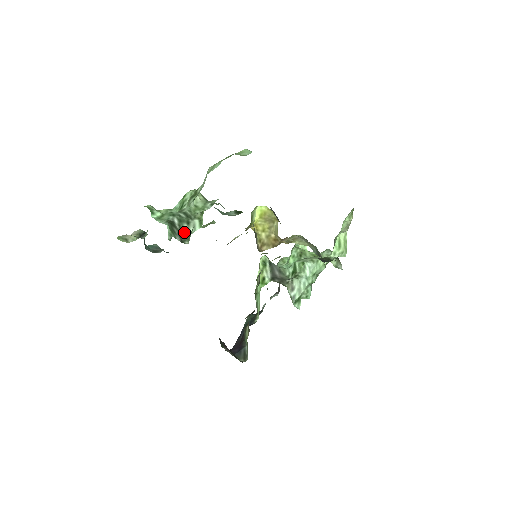
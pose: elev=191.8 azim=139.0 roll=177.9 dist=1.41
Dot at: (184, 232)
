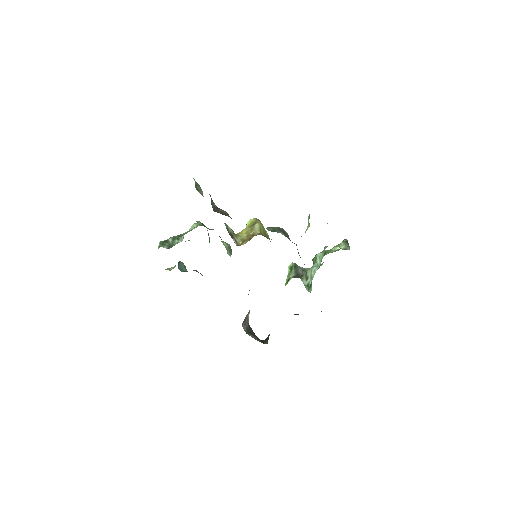
Dot at: occluded
